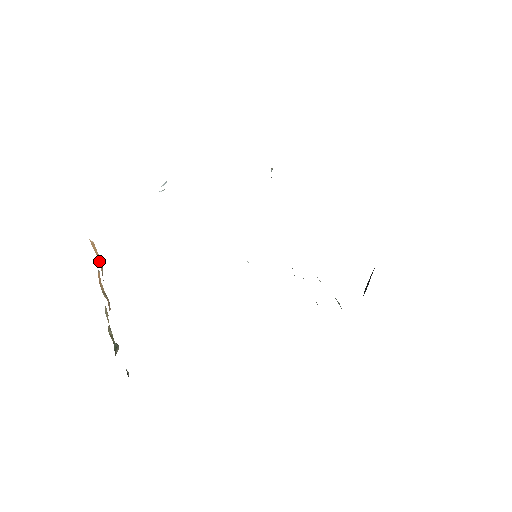
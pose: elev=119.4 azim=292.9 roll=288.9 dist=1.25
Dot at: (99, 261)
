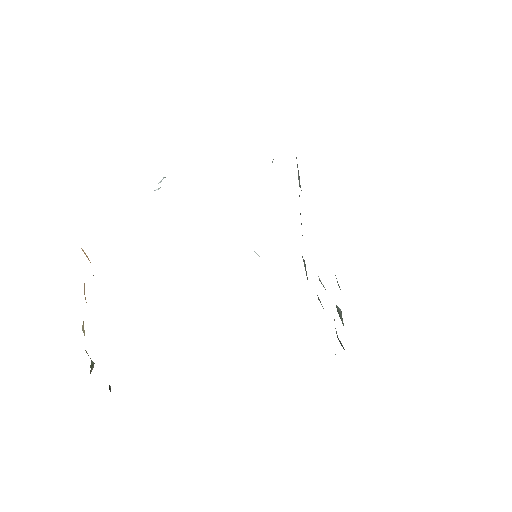
Dot at: occluded
